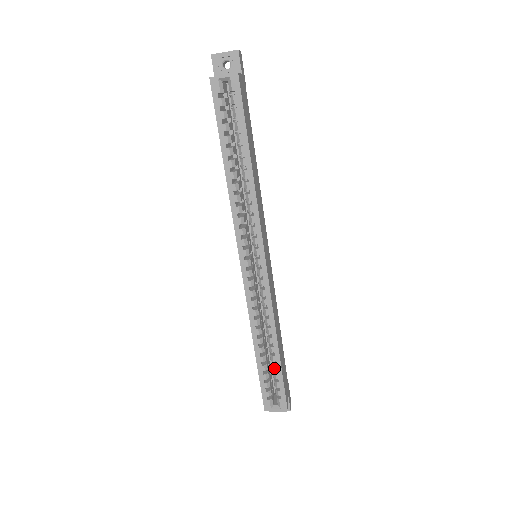
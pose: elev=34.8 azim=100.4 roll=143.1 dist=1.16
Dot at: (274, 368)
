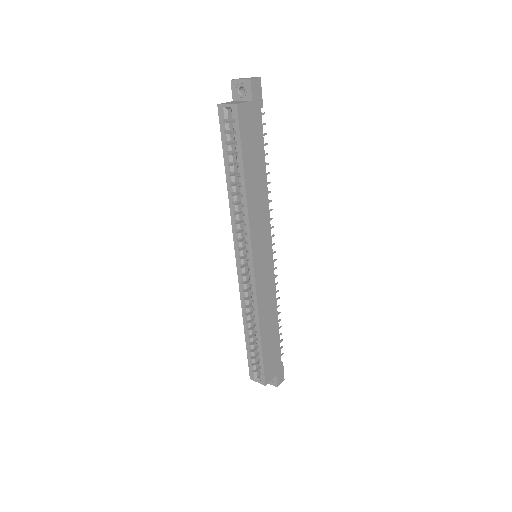
Dot at: (257, 350)
